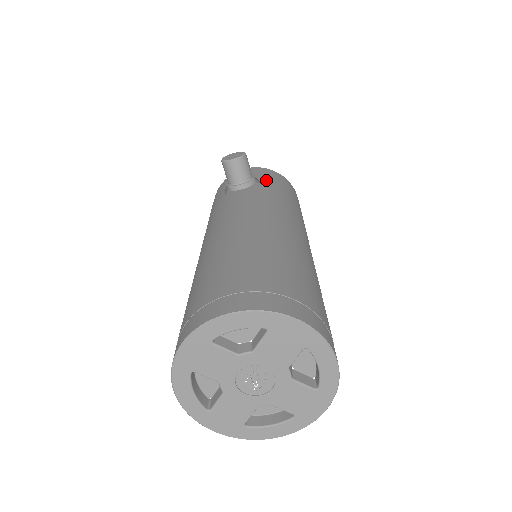
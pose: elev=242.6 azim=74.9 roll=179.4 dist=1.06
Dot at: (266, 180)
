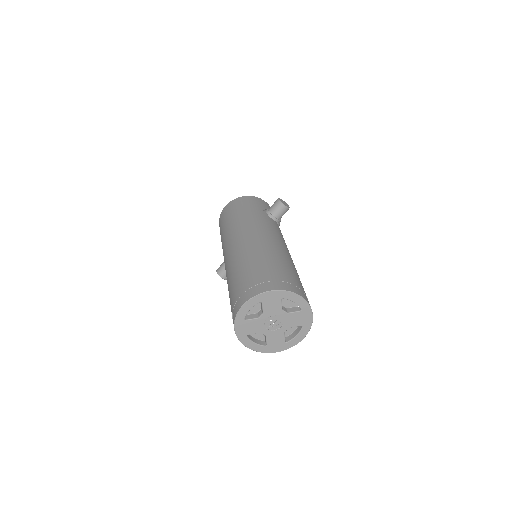
Dot at: occluded
